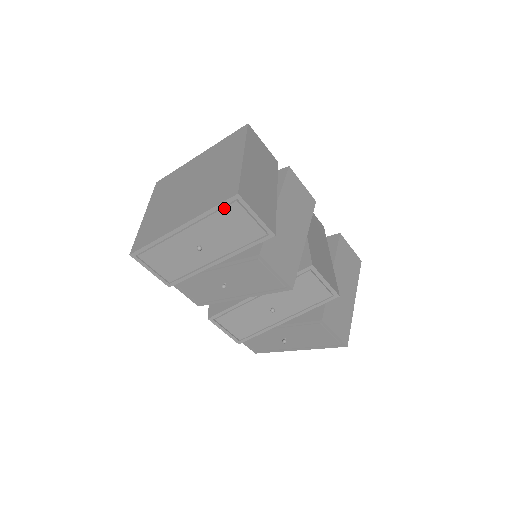
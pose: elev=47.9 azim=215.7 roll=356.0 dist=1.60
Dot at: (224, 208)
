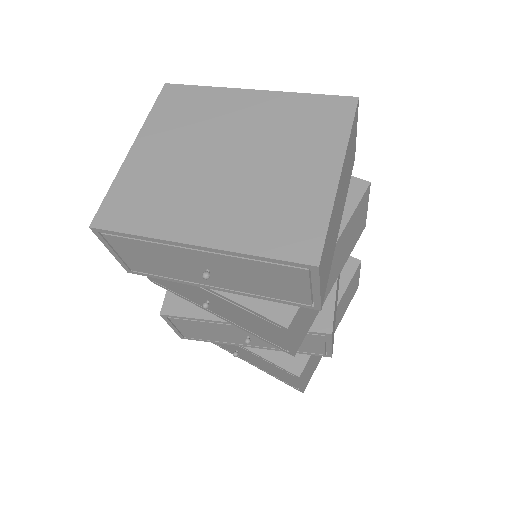
Dot at: (282, 265)
